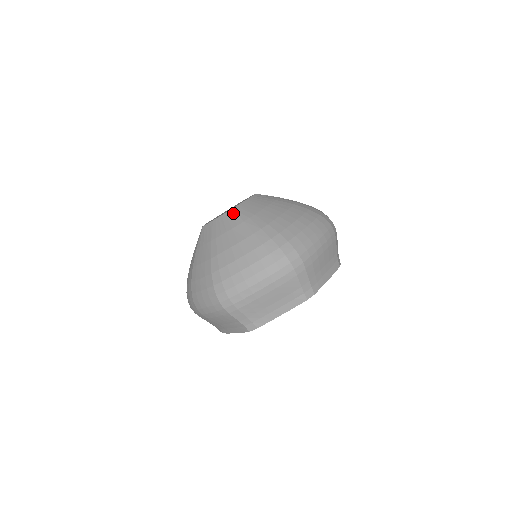
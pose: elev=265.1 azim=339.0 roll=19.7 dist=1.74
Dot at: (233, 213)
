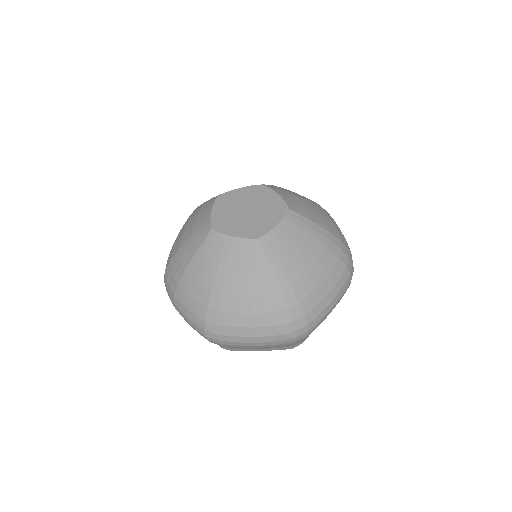
Dot at: (256, 247)
